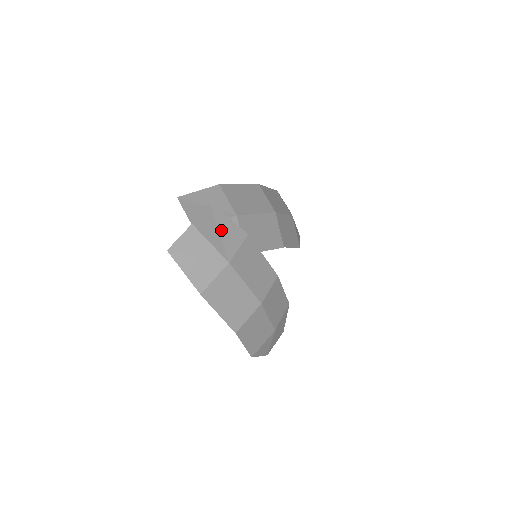
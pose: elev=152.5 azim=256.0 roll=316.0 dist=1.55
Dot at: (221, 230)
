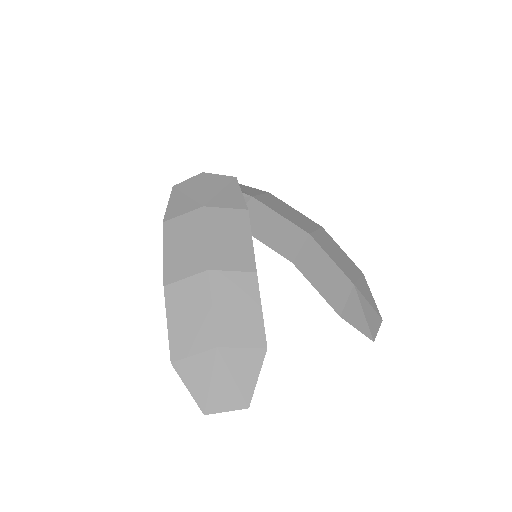
Dot at: (224, 191)
